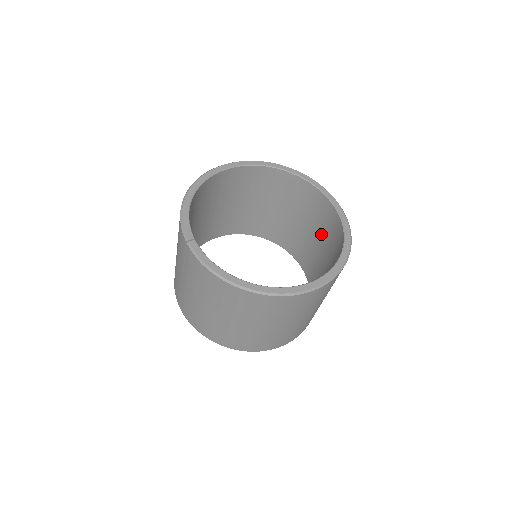
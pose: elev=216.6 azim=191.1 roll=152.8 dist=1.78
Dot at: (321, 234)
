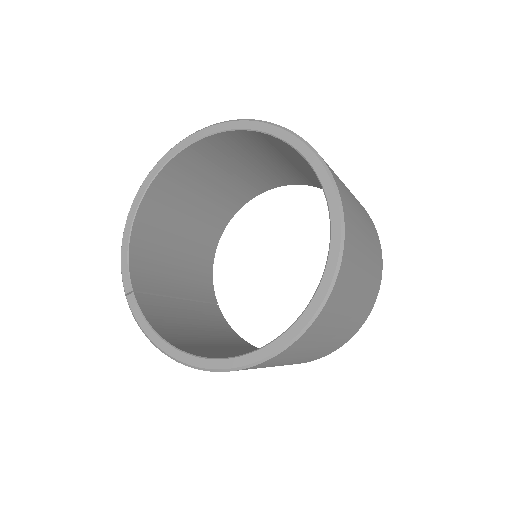
Dot at: occluded
